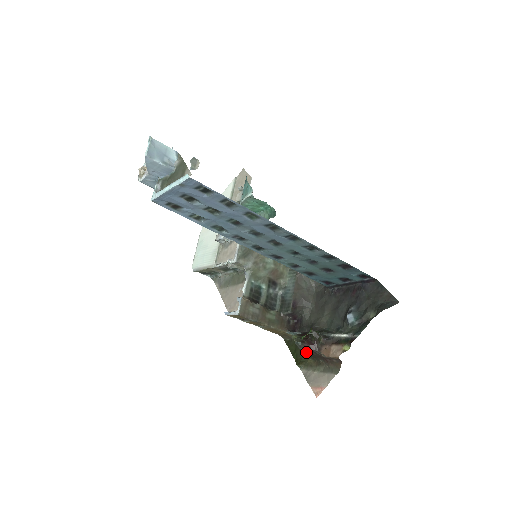
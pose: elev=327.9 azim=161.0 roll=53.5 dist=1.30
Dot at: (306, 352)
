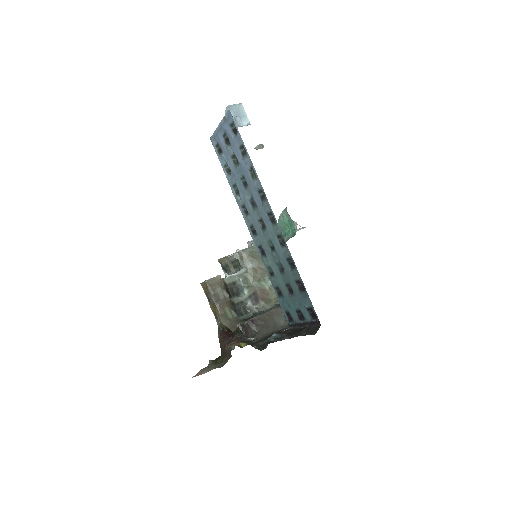
Dot at: (219, 340)
